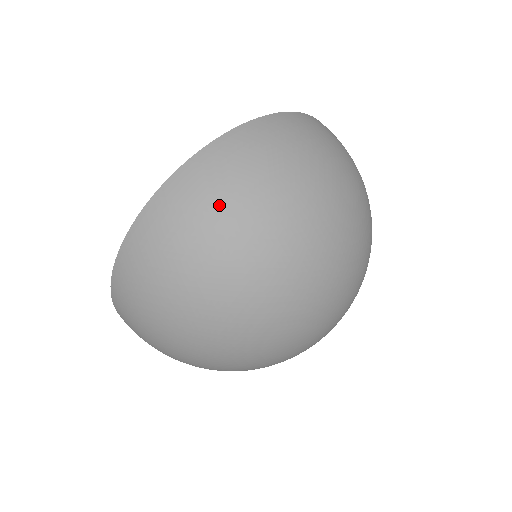
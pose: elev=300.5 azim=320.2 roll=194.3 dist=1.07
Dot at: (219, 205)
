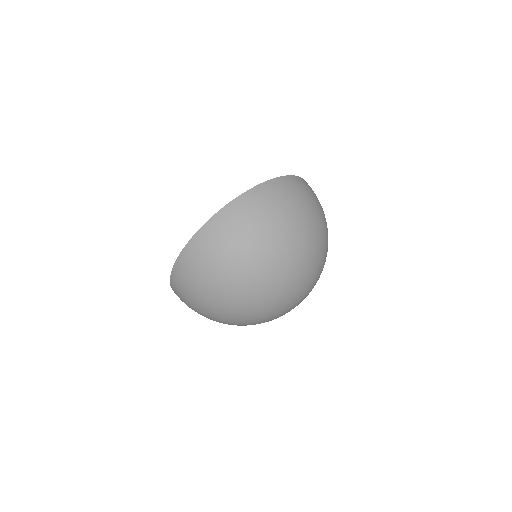
Dot at: (194, 287)
